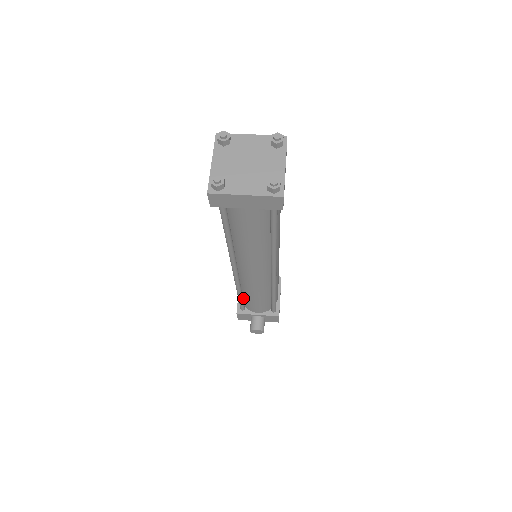
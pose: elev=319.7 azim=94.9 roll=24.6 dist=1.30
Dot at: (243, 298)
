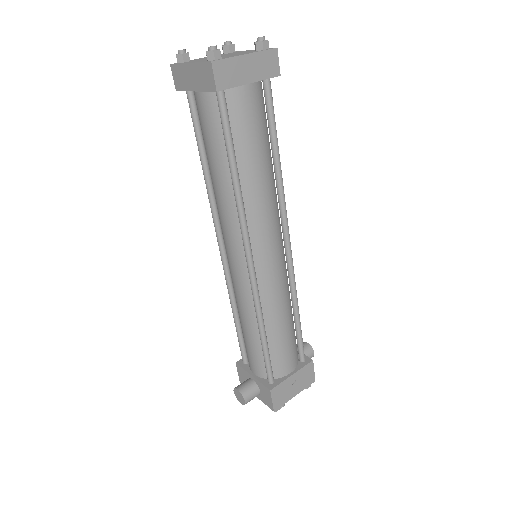
Dot at: occluded
